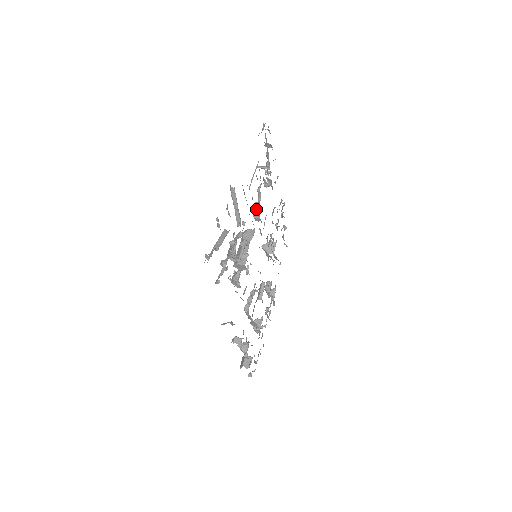
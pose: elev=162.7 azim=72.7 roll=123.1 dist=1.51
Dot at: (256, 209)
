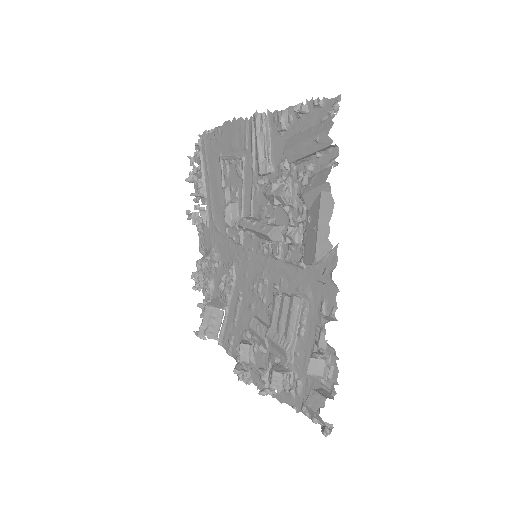
Dot at: (234, 205)
